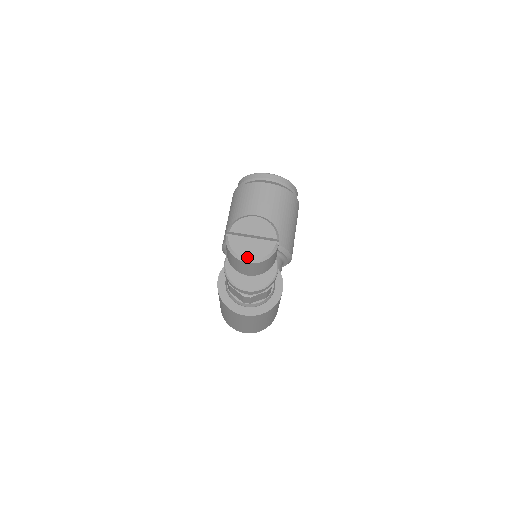
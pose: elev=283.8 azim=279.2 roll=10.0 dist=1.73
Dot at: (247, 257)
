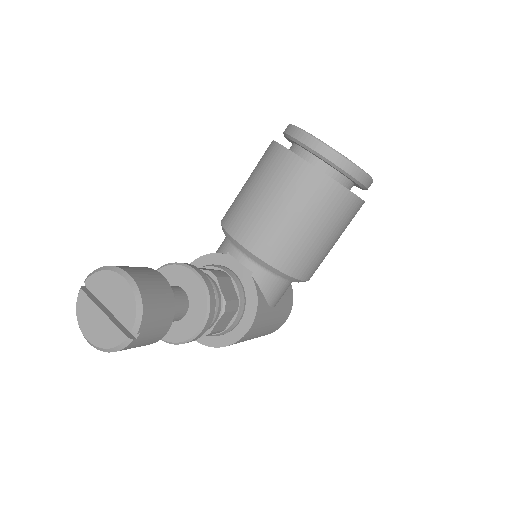
Dot at: (86, 335)
